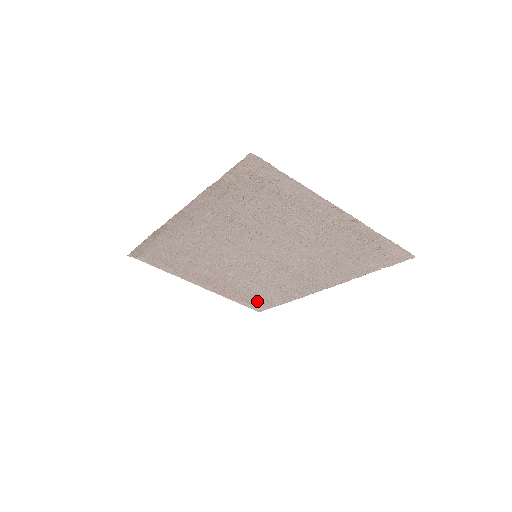
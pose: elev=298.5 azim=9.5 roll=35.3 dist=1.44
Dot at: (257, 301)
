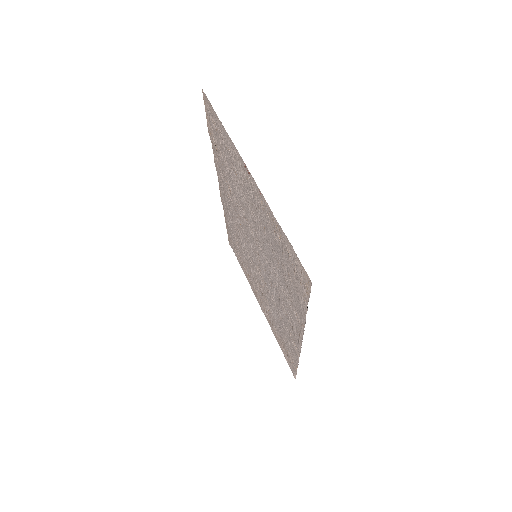
Dot at: (287, 353)
